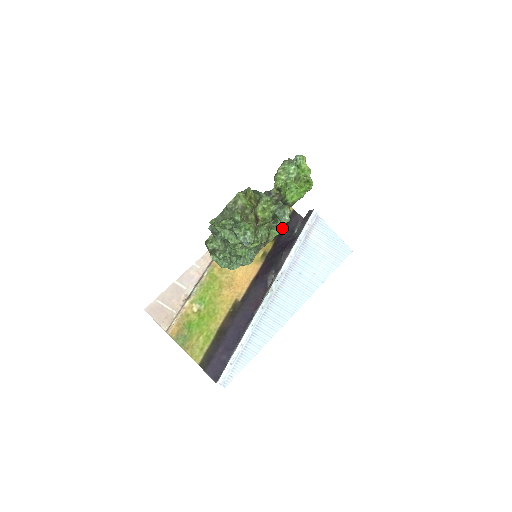
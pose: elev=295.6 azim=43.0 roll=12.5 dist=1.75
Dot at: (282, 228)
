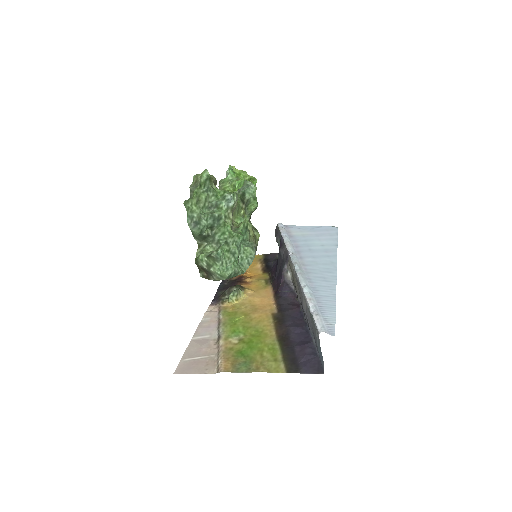
Dot at: (256, 199)
